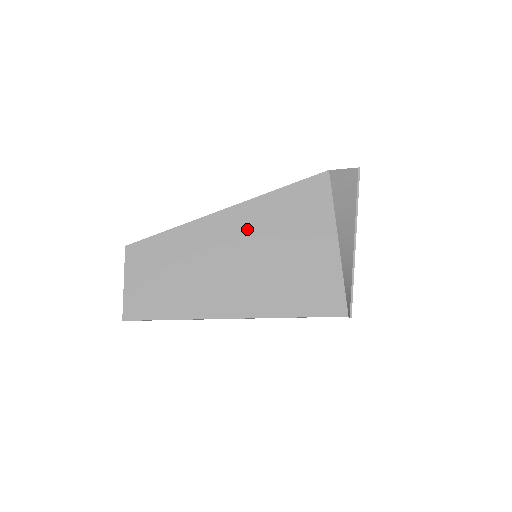
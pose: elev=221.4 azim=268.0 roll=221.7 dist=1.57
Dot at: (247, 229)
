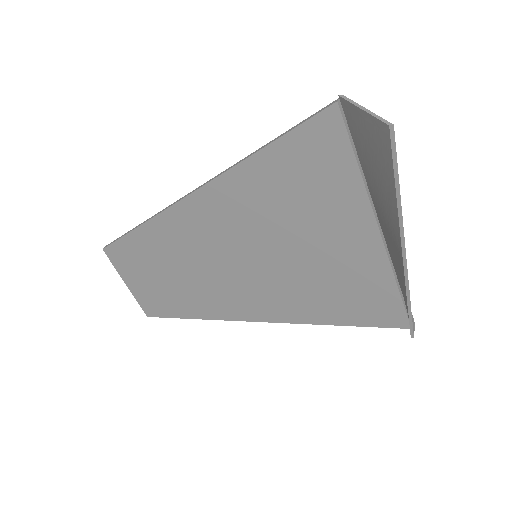
Dot at: (229, 223)
